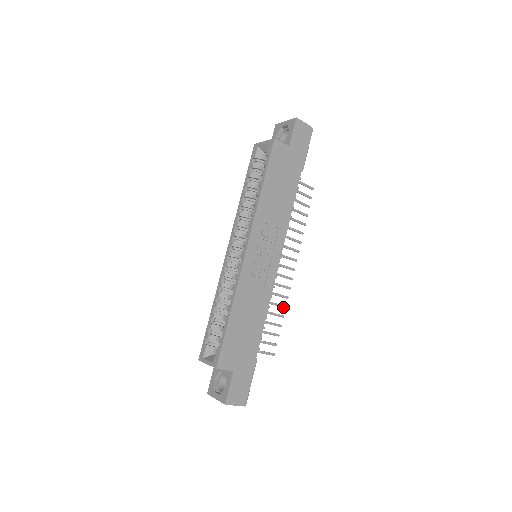
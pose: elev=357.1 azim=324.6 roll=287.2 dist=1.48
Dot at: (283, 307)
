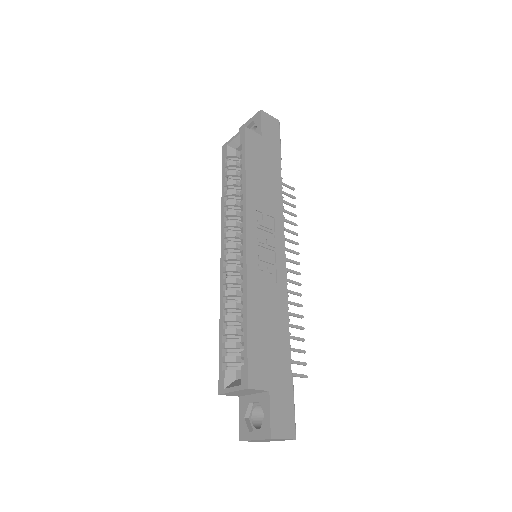
Dot at: (300, 317)
